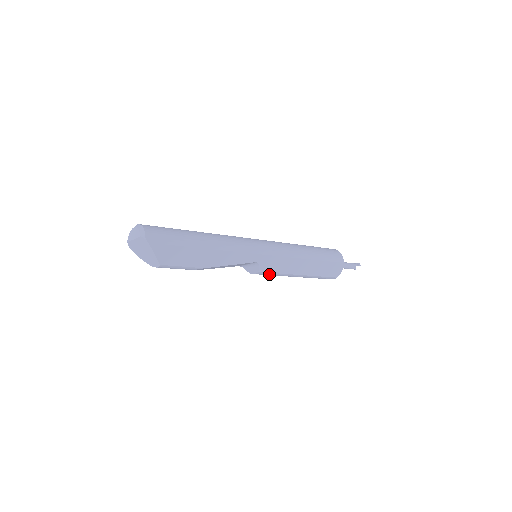
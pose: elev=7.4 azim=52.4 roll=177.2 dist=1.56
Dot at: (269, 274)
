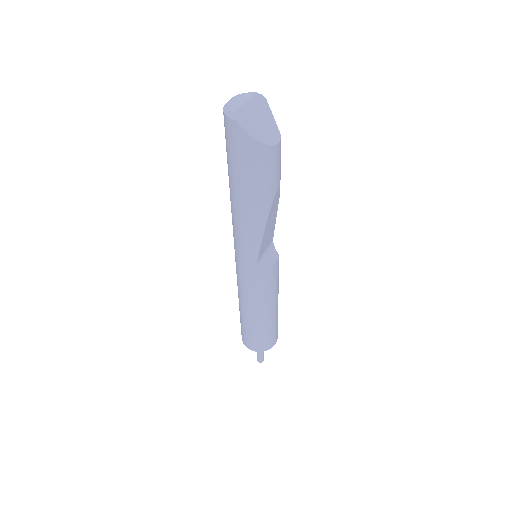
Dot at: (277, 273)
